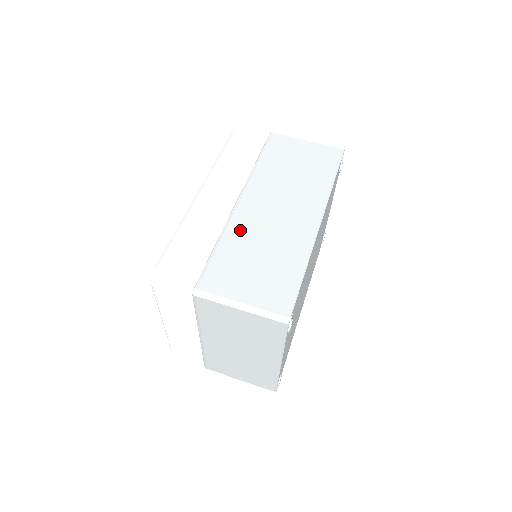
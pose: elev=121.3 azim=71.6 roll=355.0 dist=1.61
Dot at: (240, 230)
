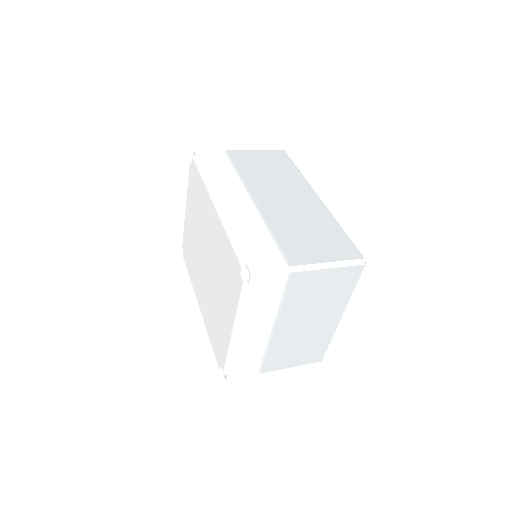
Dot at: (276, 218)
